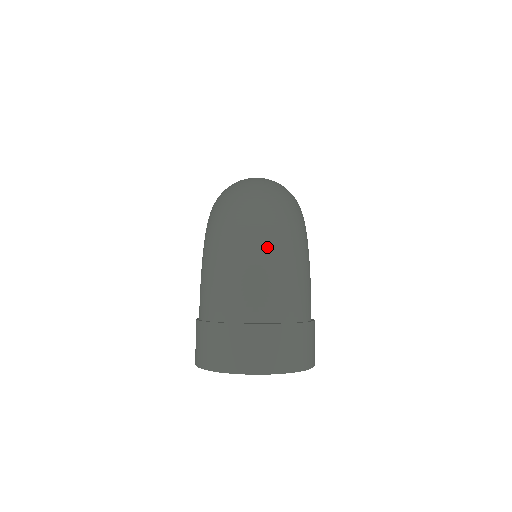
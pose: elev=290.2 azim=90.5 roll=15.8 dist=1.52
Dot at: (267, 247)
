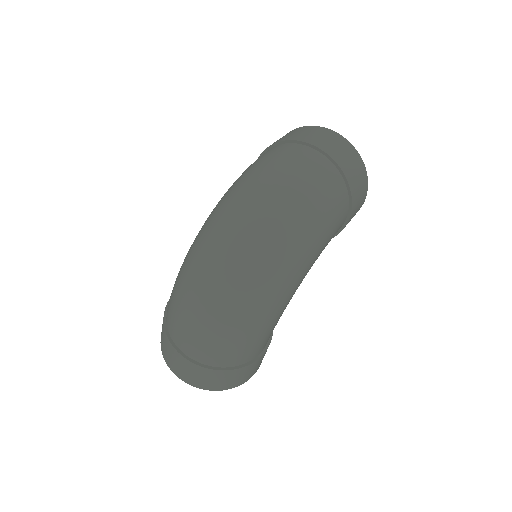
Dot at: (215, 310)
